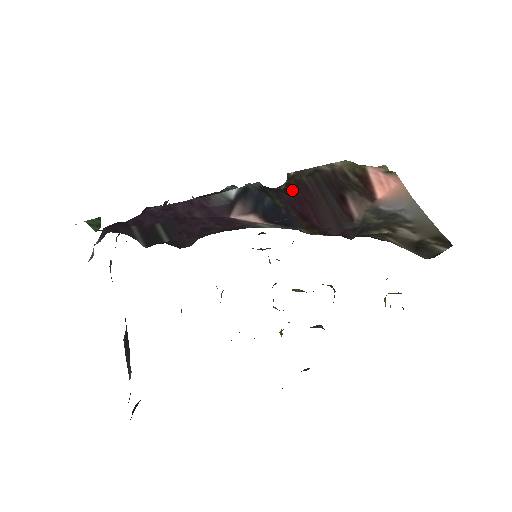
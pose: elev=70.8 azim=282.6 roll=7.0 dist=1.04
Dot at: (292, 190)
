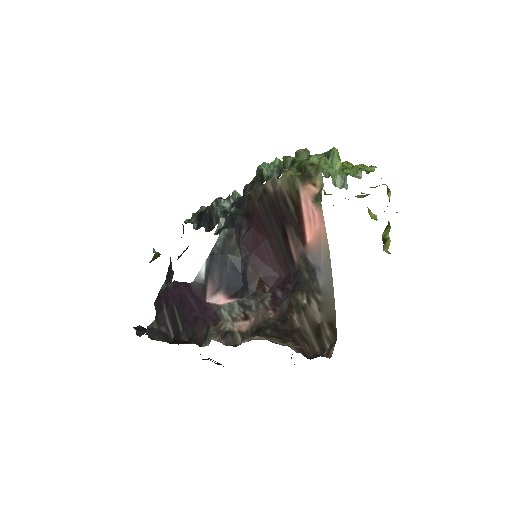
Dot at: (250, 222)
